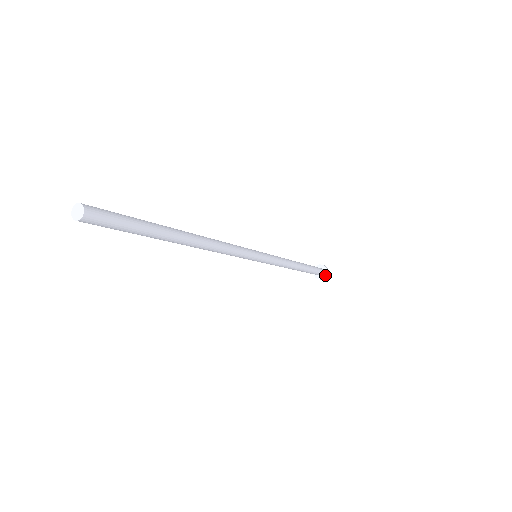
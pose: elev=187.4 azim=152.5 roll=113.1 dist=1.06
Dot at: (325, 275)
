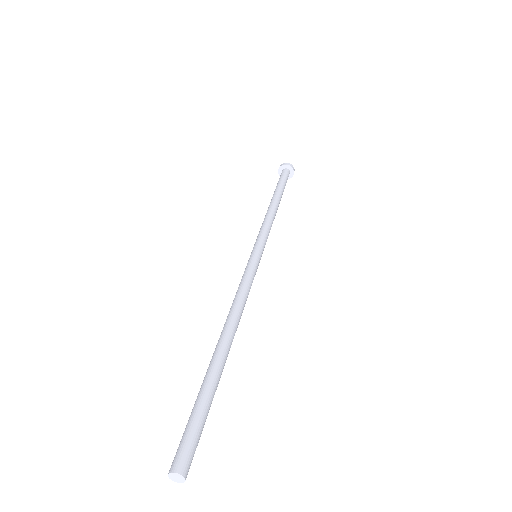
Dot at: occluded
